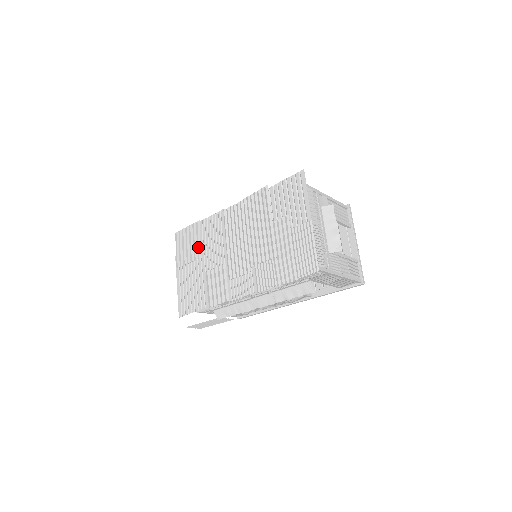
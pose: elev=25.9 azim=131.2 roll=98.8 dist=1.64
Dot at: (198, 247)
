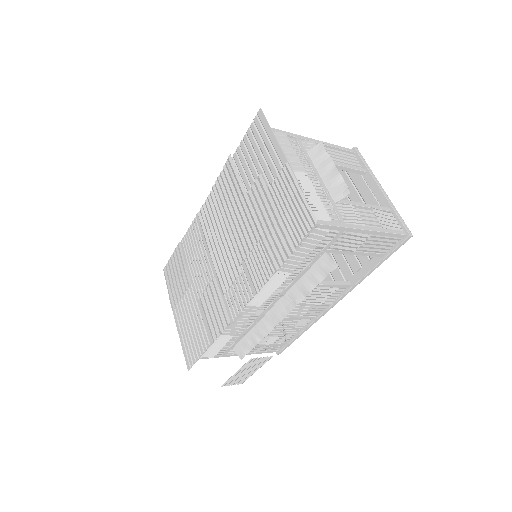
Dot at: (185, 273)
